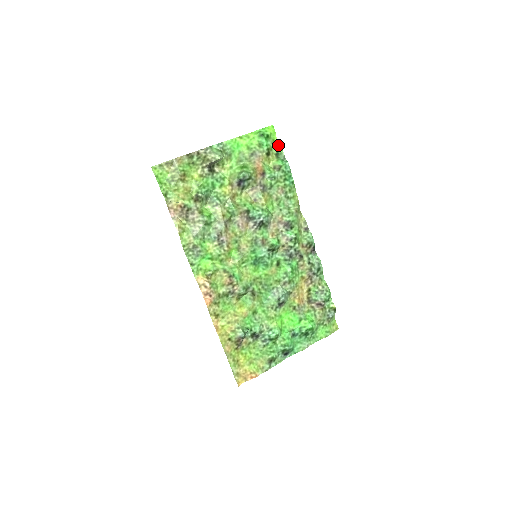
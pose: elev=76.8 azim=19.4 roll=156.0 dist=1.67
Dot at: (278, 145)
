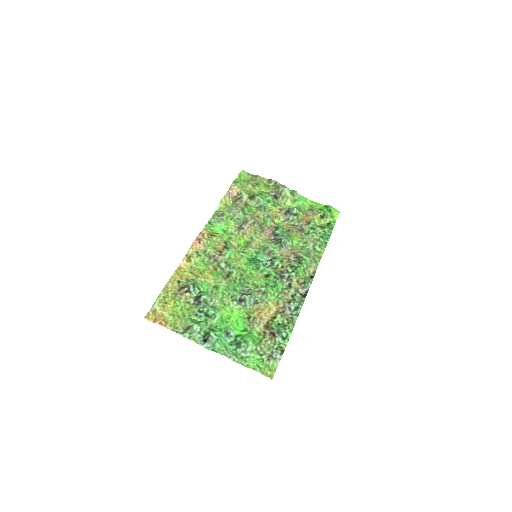
Dot at: (334, 220)
